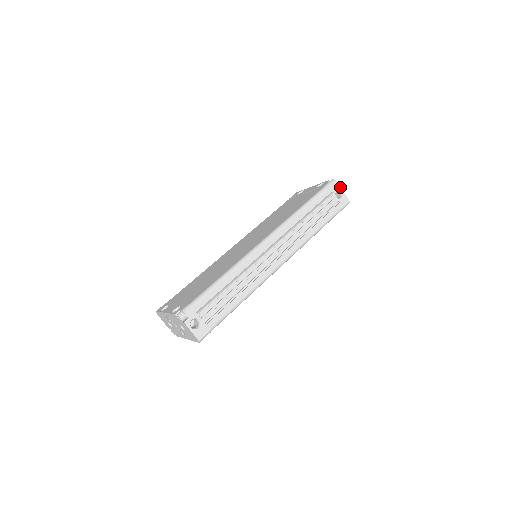
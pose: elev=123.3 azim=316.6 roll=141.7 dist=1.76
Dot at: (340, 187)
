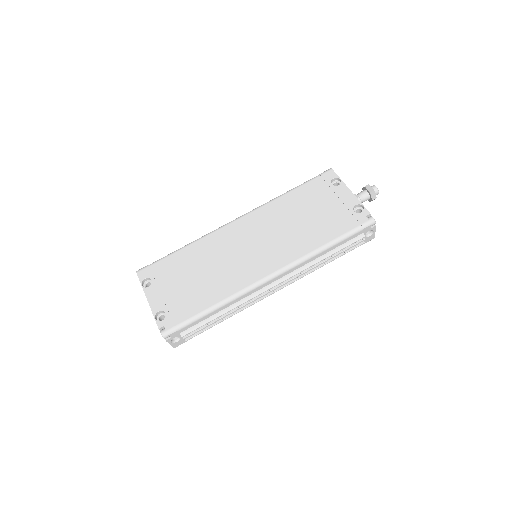
Dot at: (375, 227)
